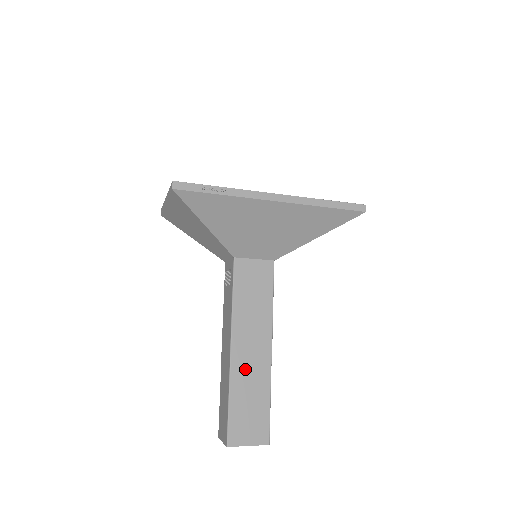
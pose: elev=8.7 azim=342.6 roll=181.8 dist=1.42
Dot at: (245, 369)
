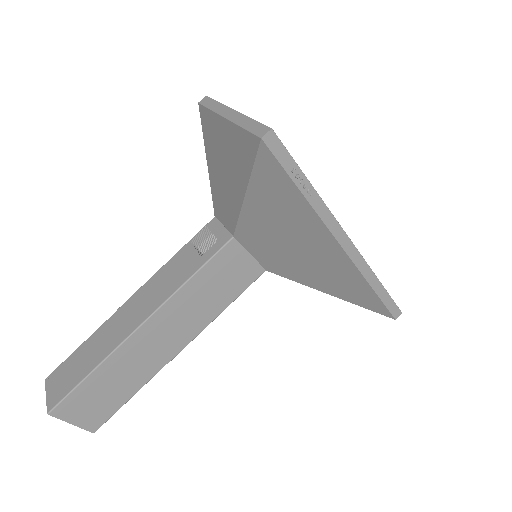
Dot at: (136, 354)
